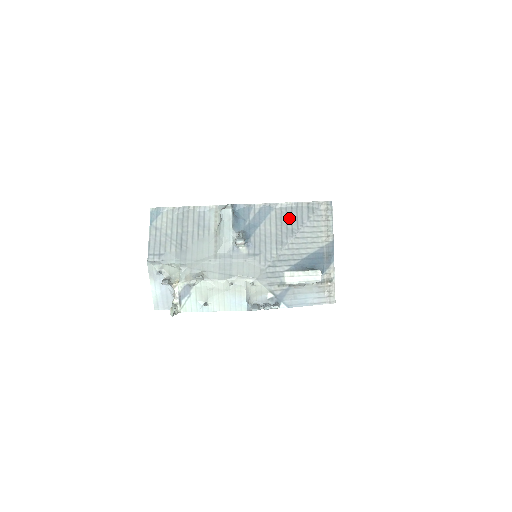
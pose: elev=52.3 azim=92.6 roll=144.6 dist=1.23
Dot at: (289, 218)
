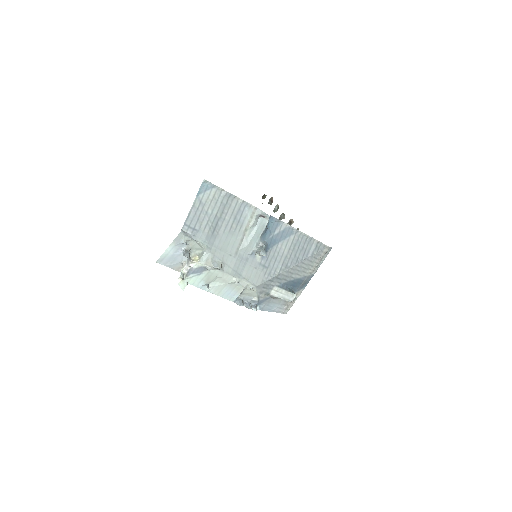
Dot at: (300, 247)
